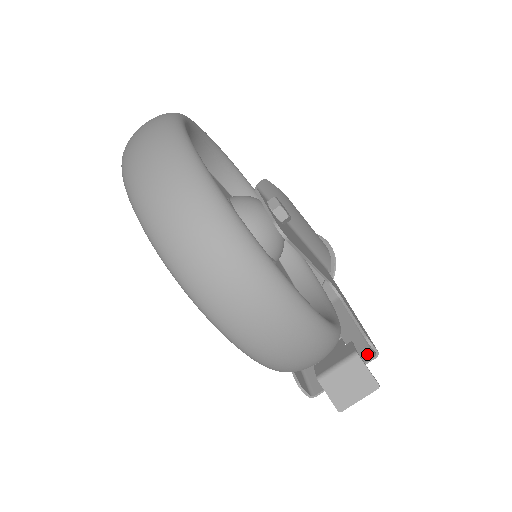
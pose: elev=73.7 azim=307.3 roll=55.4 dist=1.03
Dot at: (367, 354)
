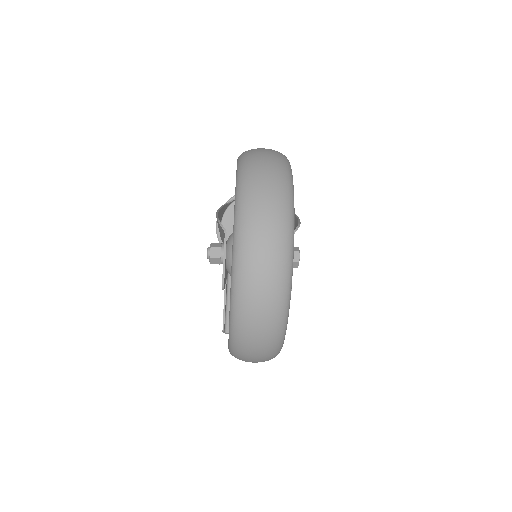
Dot at: occluded
